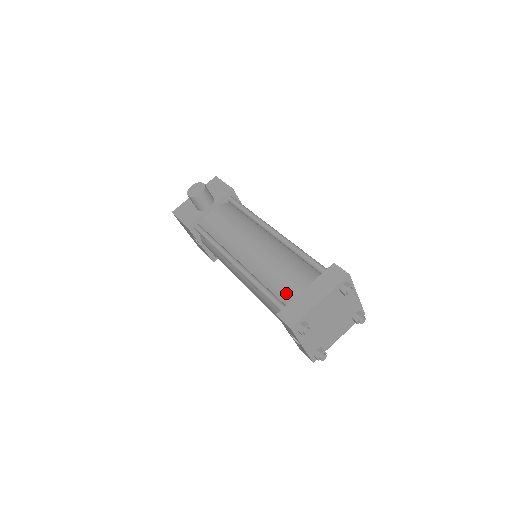
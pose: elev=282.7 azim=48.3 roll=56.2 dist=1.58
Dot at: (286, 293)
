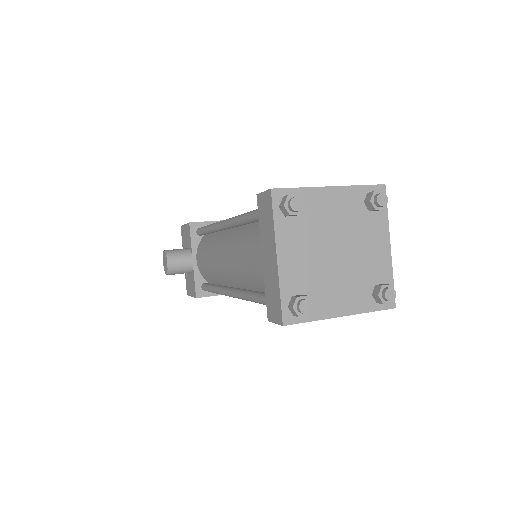
Dot at: occluded
